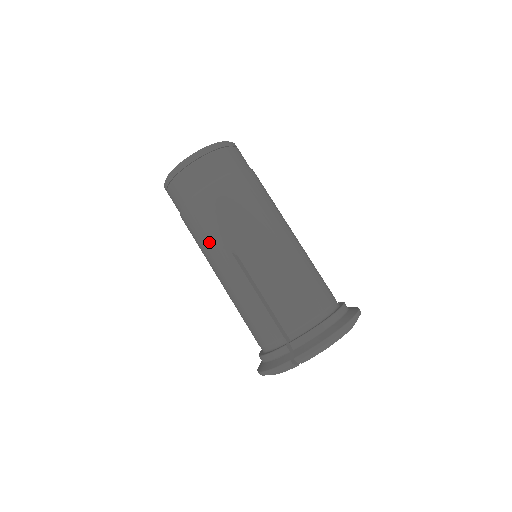
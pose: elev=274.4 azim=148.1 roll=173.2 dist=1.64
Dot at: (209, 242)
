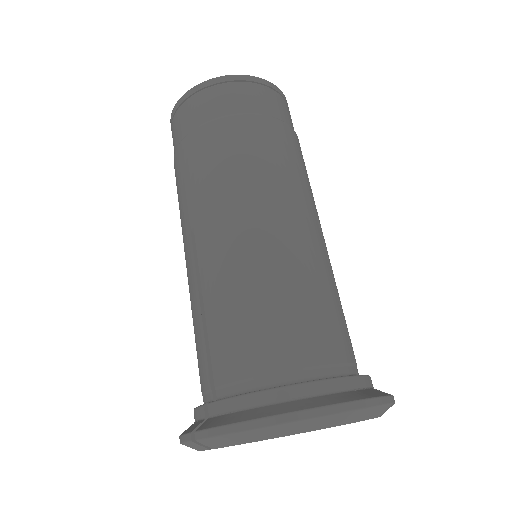
Dot at: (180, 214)
